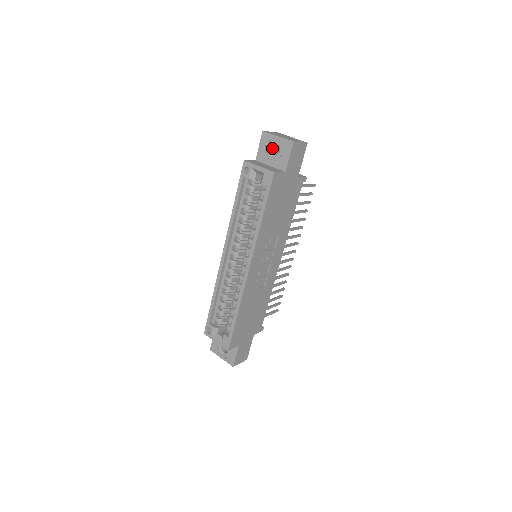
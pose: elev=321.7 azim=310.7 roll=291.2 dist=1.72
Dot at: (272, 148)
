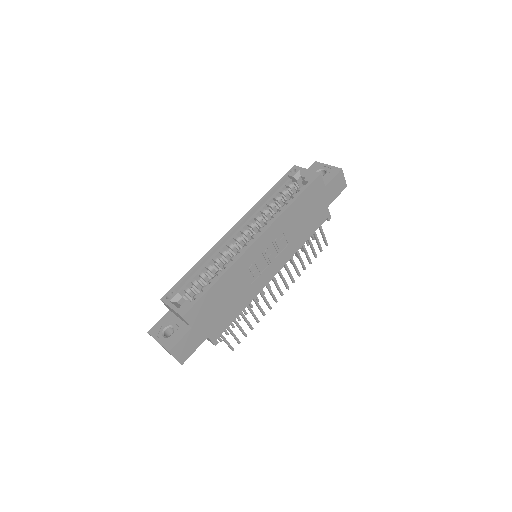
Dot at: occluded
